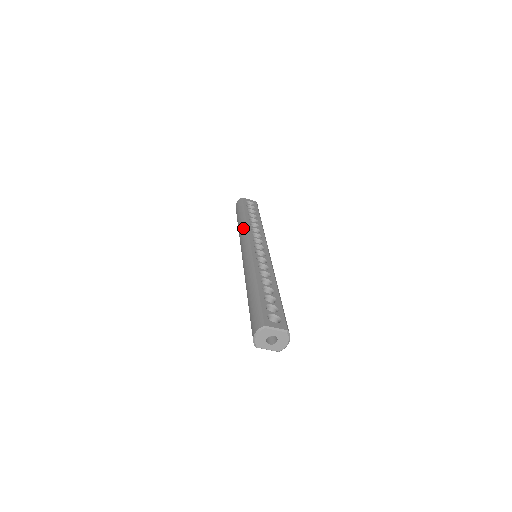
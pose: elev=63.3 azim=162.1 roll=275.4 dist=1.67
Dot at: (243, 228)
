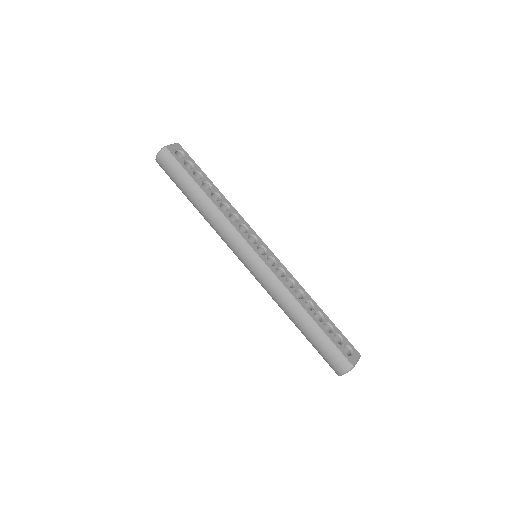
Dot at: (220, 220)
